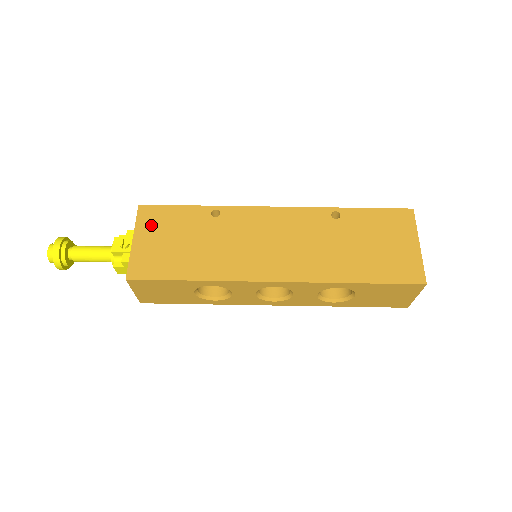
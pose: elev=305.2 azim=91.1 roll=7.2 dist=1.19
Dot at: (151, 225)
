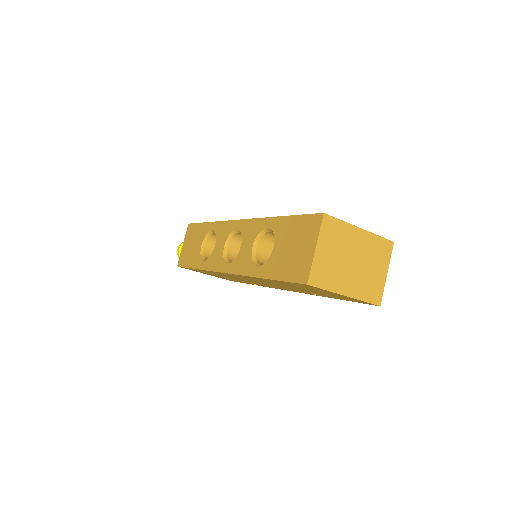
Dot at: occluded
